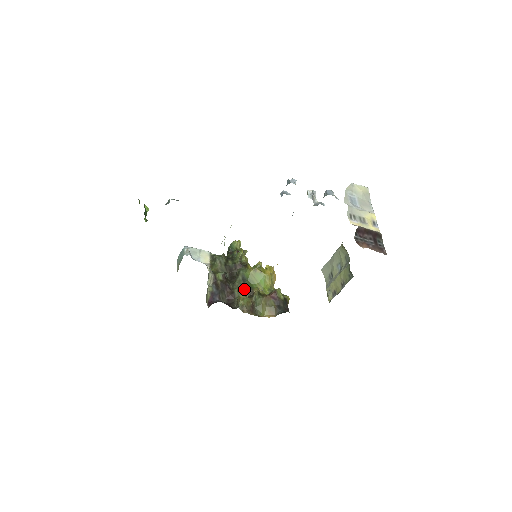
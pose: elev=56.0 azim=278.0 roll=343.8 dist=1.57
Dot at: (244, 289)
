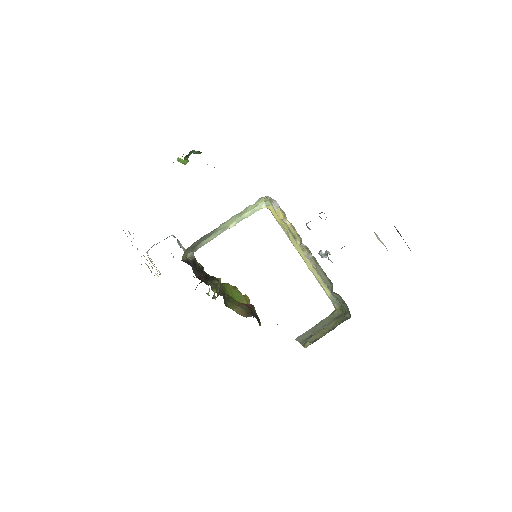
Dot at: (217, 288)
